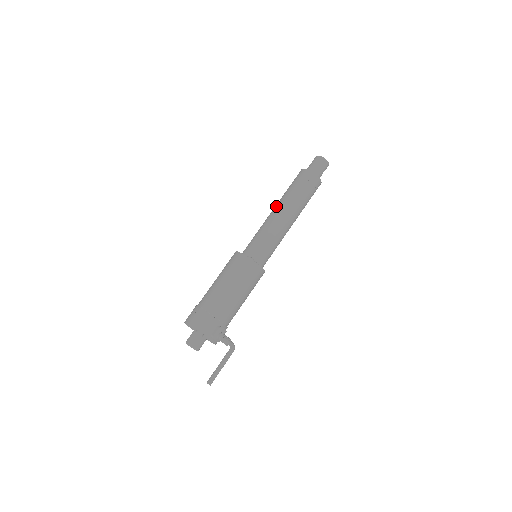
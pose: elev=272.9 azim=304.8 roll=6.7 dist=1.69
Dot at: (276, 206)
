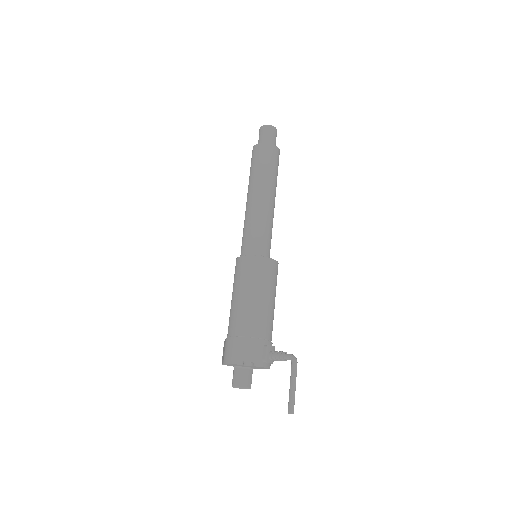
Dot at: (248, 195)
